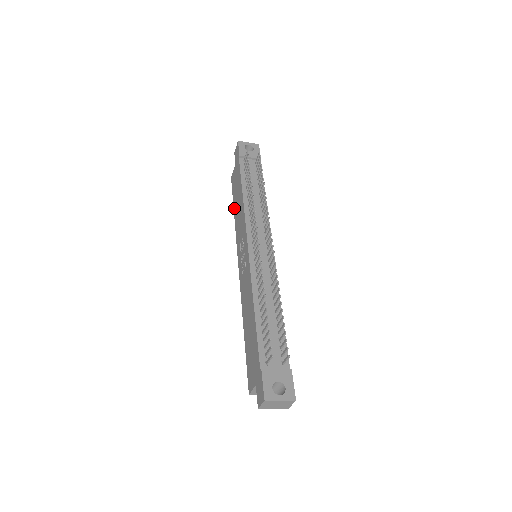
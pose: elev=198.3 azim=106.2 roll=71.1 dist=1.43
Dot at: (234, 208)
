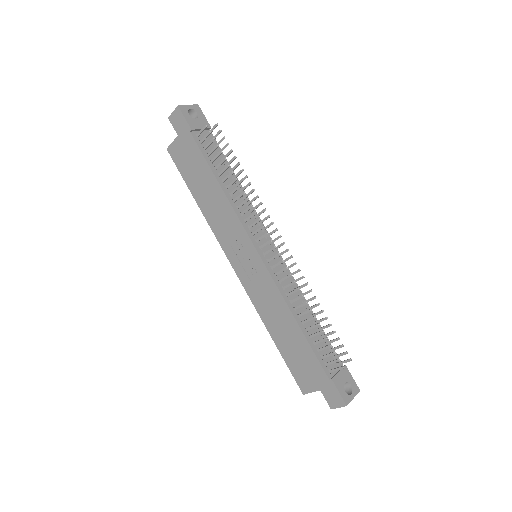
Dot at: (194, 195)
